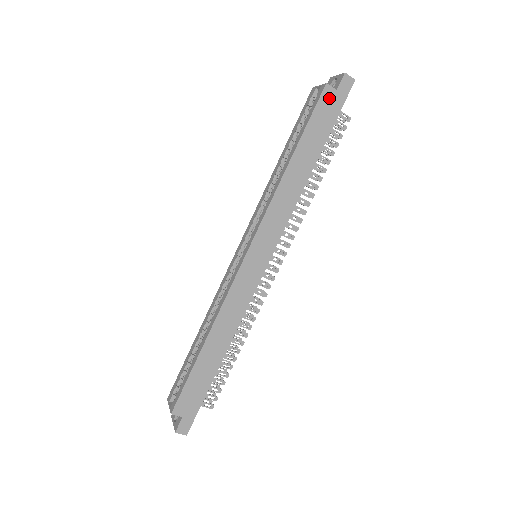
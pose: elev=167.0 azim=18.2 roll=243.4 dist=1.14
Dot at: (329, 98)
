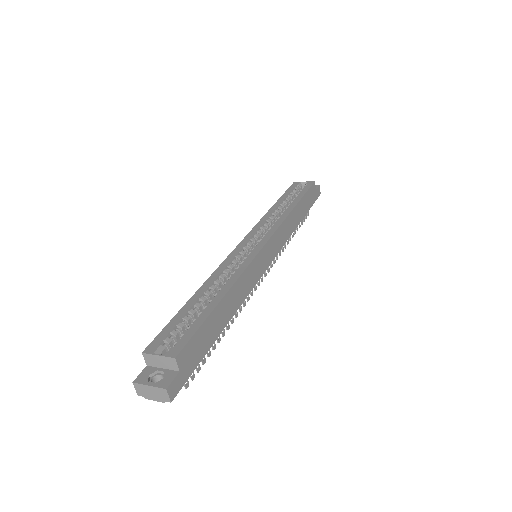
Dot at: (313, 190)
